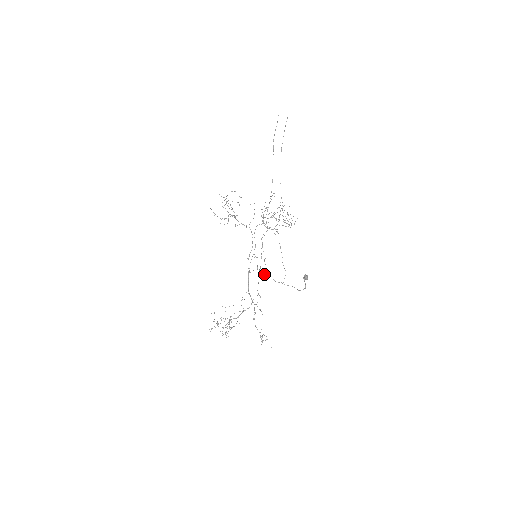
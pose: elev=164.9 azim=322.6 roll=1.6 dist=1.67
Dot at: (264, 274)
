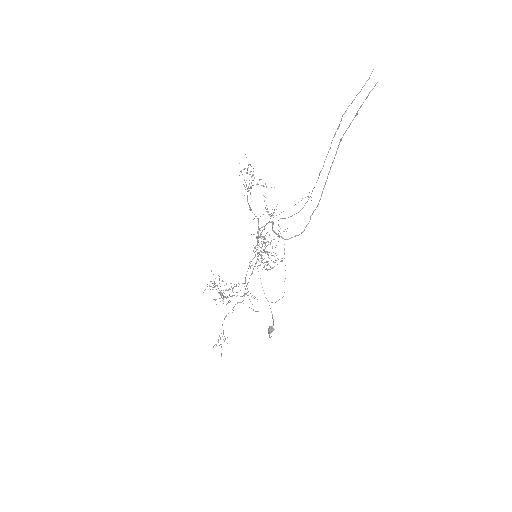
Dot at: occluded
